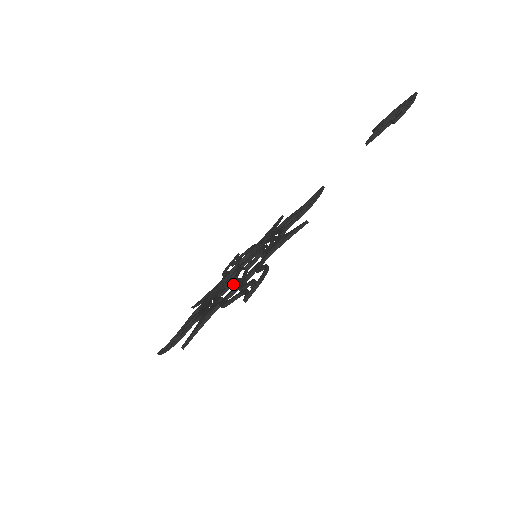
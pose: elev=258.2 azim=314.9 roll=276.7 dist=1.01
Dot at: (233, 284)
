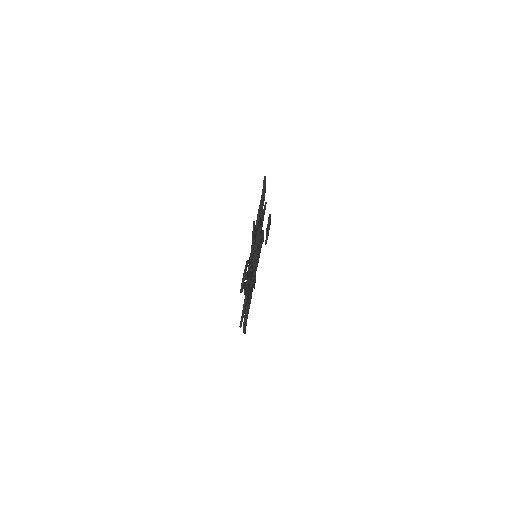
Dot at: (255, 248)
